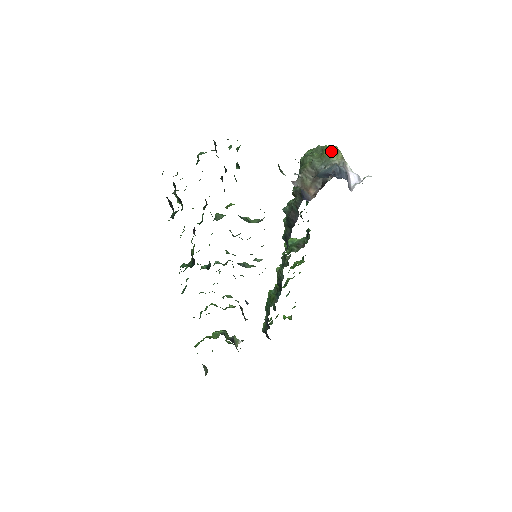
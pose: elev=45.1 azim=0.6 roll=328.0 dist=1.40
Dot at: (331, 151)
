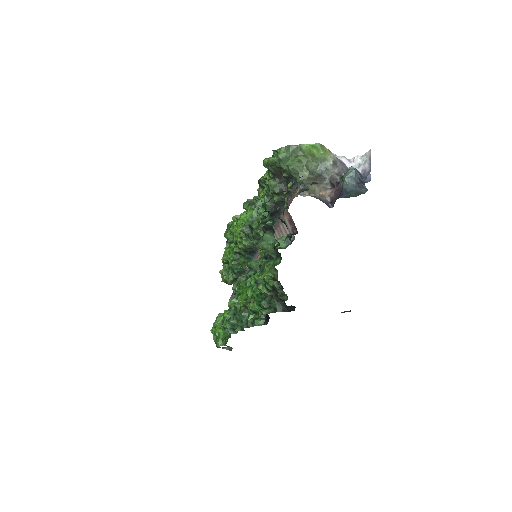
Dot at: (320, 151)
